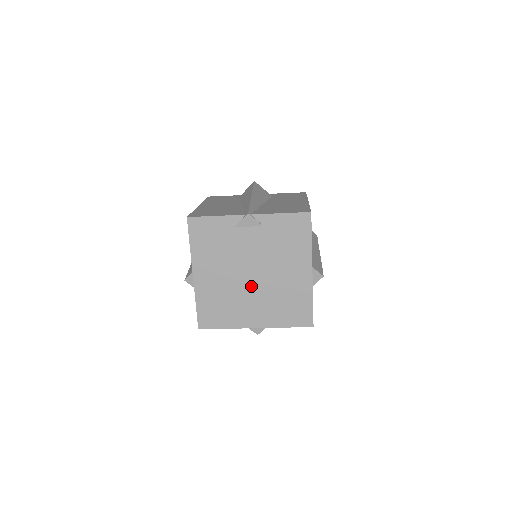
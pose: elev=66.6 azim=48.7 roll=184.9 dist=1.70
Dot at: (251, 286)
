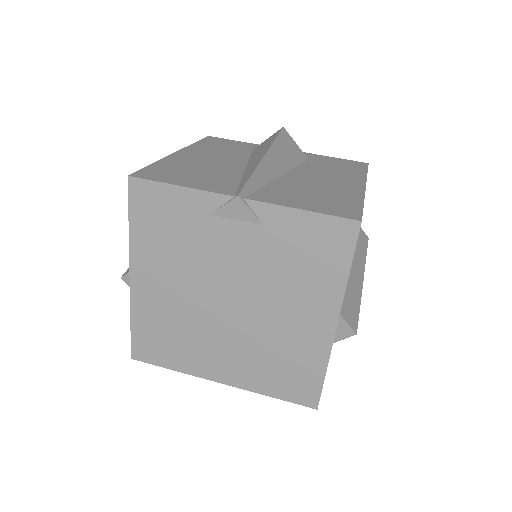
Dot at: (224, 319)
